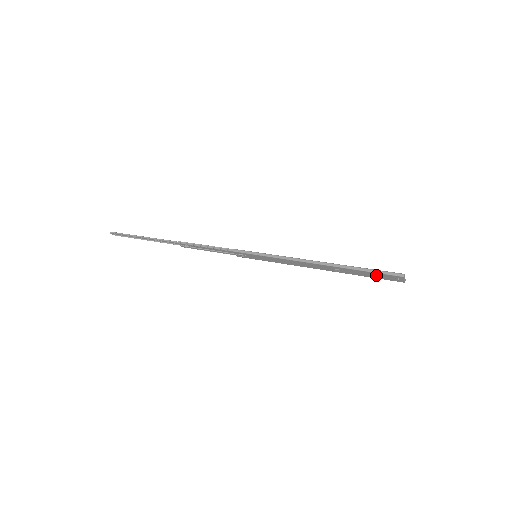
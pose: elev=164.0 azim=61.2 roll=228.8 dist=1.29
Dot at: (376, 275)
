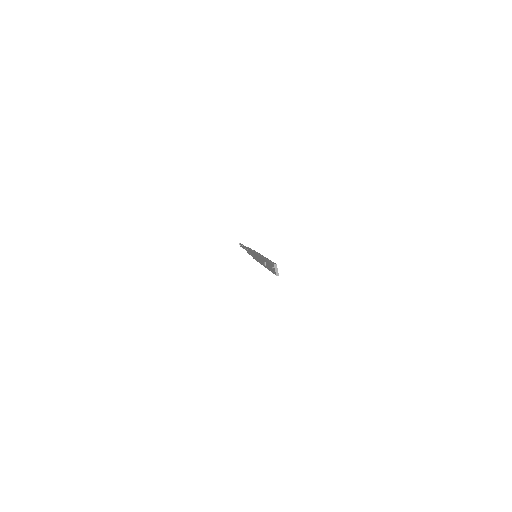
Dot at: (271, 267)
